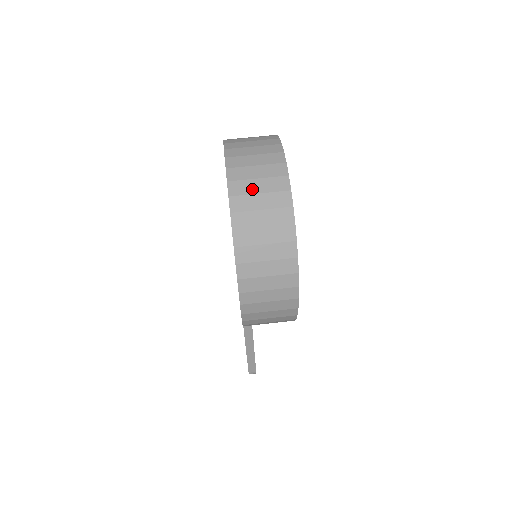
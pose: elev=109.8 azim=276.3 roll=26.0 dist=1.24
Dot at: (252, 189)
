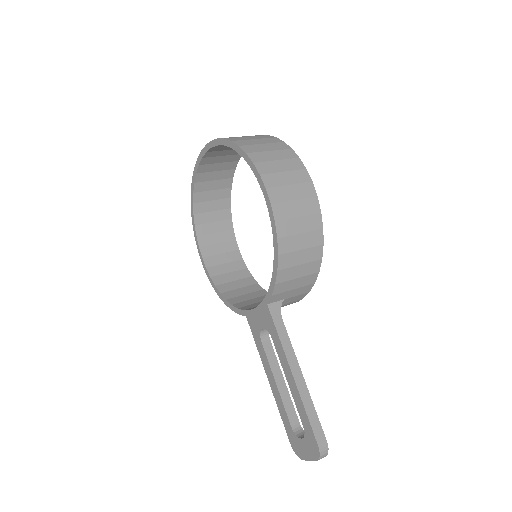
Dot at: occluded
